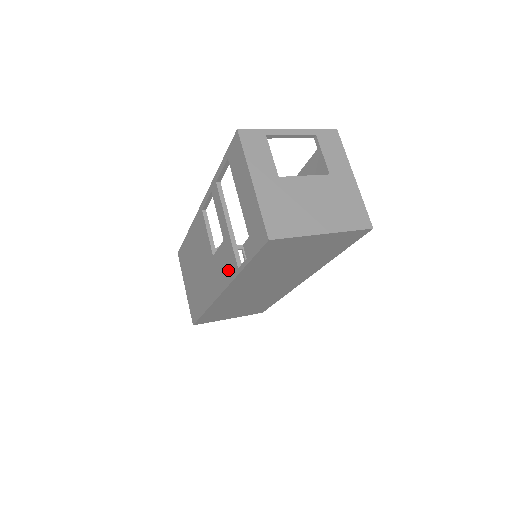
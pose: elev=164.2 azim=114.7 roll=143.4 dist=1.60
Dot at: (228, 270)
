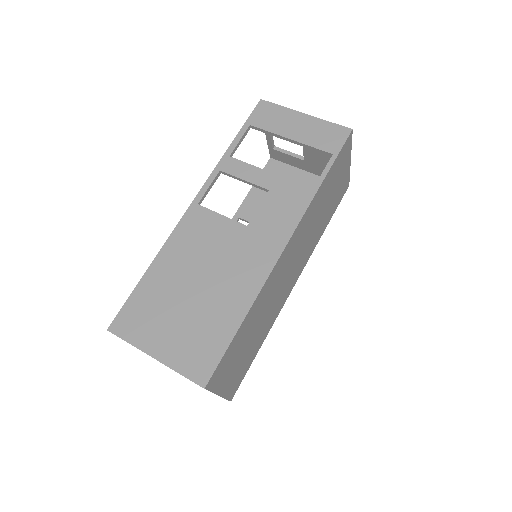
Dot at: (293, 207)
